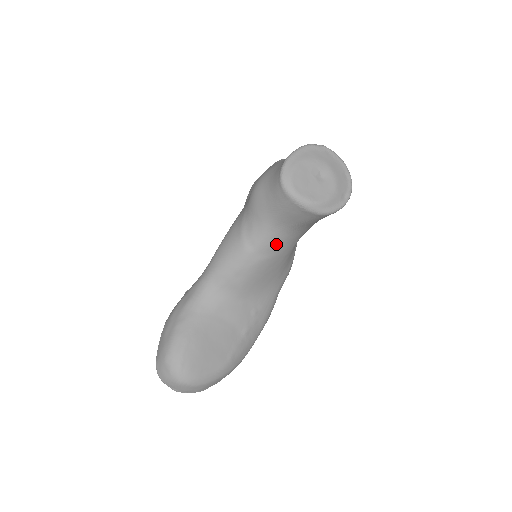
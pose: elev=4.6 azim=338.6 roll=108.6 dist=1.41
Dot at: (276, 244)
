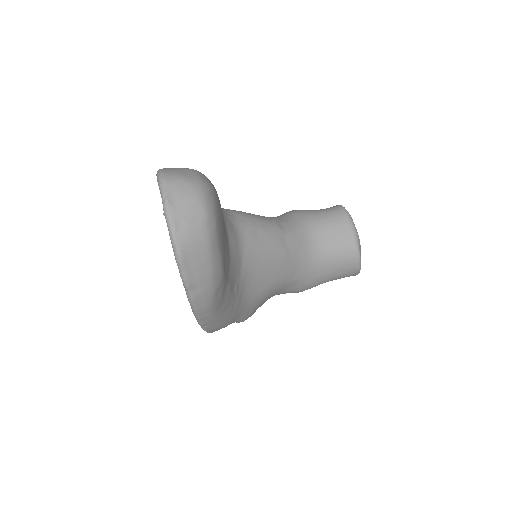
Dot at: (298, 249)
